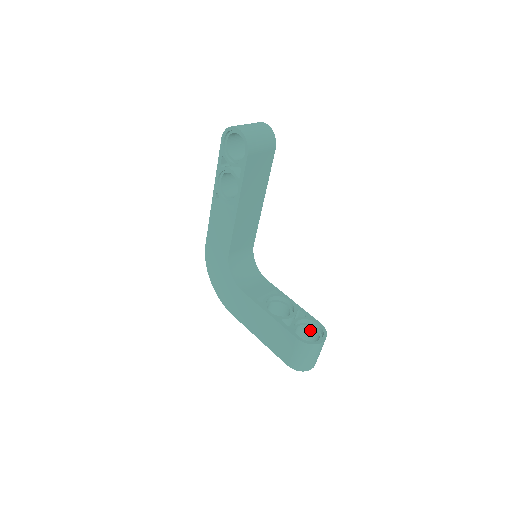
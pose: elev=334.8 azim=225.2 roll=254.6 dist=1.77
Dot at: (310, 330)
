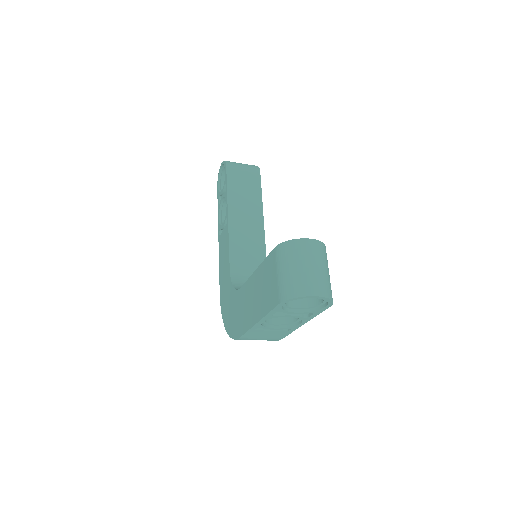
Dot at: occluded
